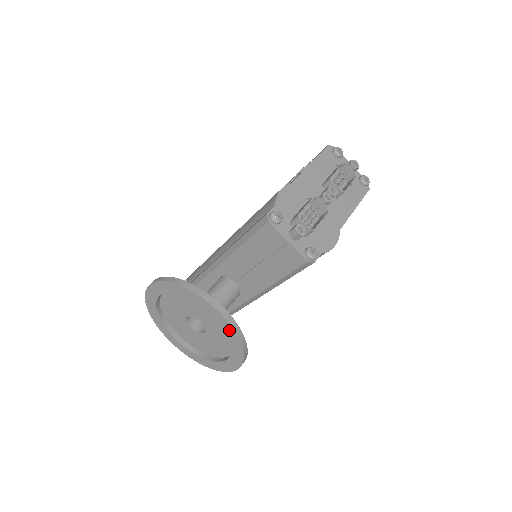
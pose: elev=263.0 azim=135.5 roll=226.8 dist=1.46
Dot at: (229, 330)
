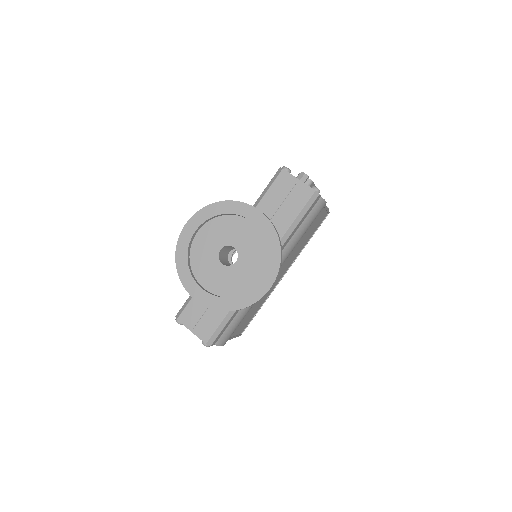
Dot at: (268, 228)
